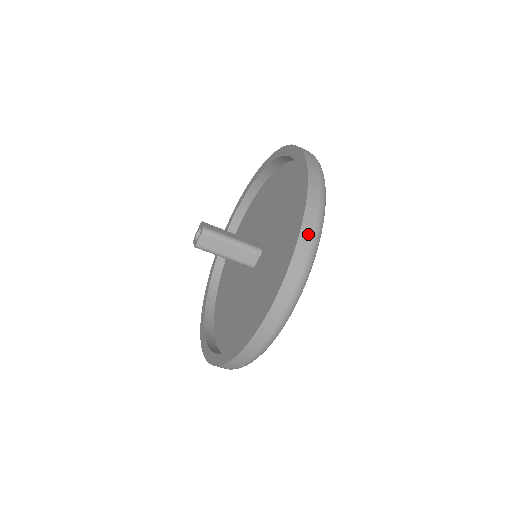
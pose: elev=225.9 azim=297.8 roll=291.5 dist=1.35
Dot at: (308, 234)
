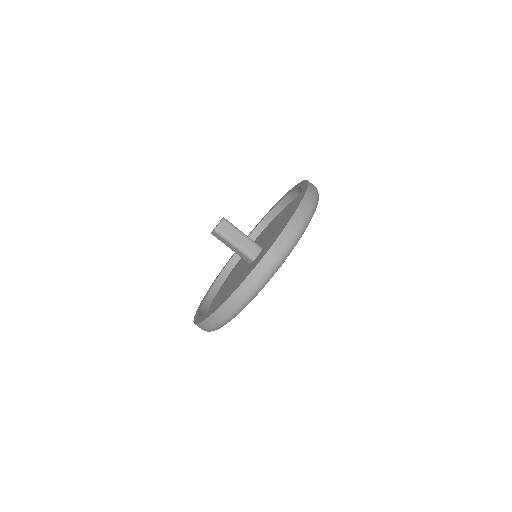
Dot at: (311, 194)
